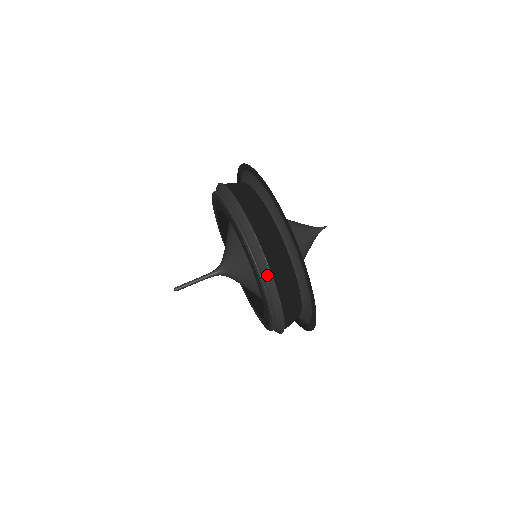
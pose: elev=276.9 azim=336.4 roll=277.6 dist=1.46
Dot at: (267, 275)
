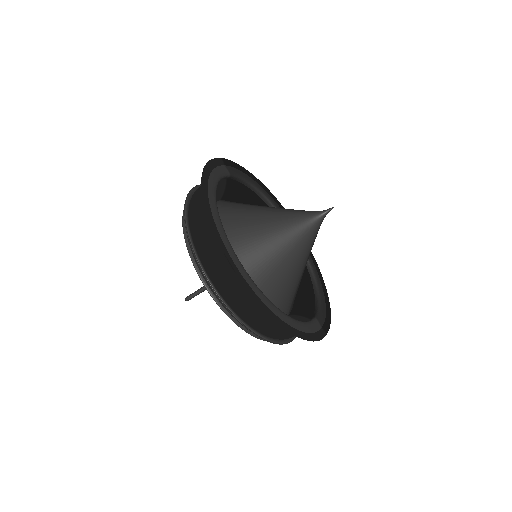
Dot at: (227, 310)
